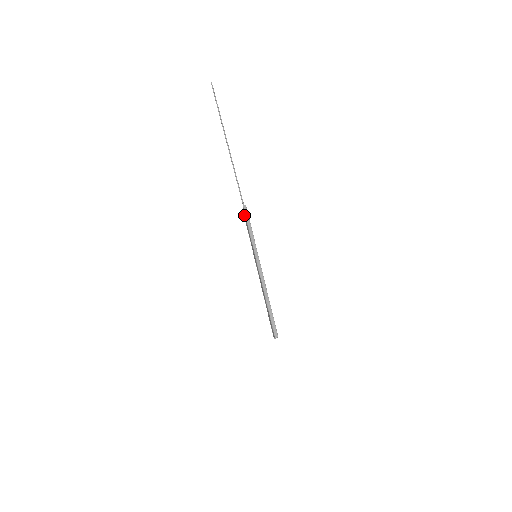
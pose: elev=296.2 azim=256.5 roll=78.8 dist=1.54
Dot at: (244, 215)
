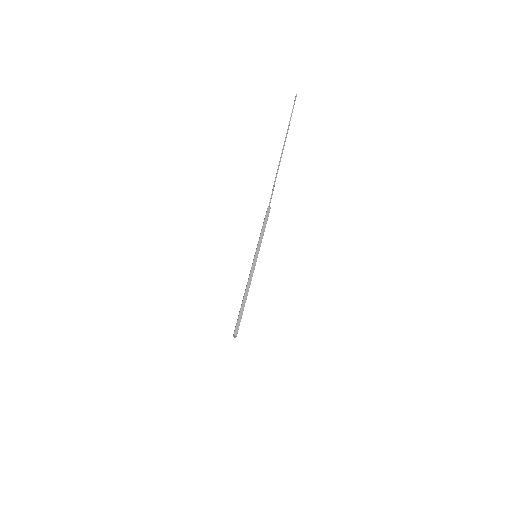
Dot at: occluded
